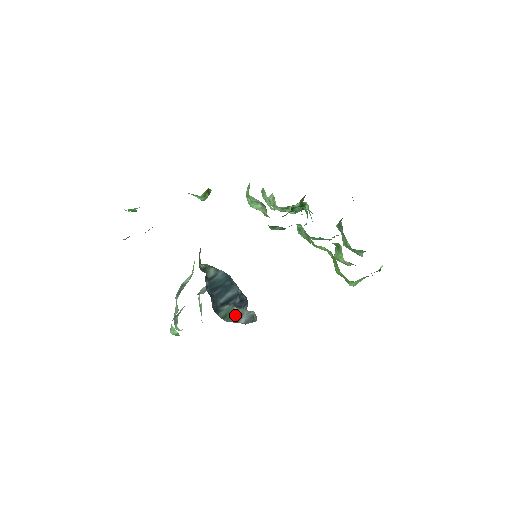
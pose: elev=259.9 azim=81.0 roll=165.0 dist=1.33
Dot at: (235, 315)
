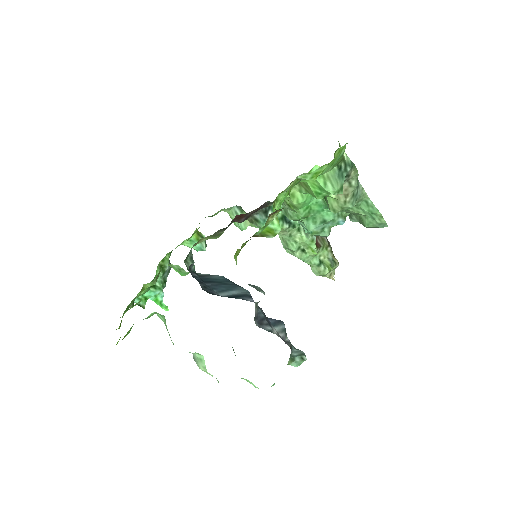
Dot at: occluded
